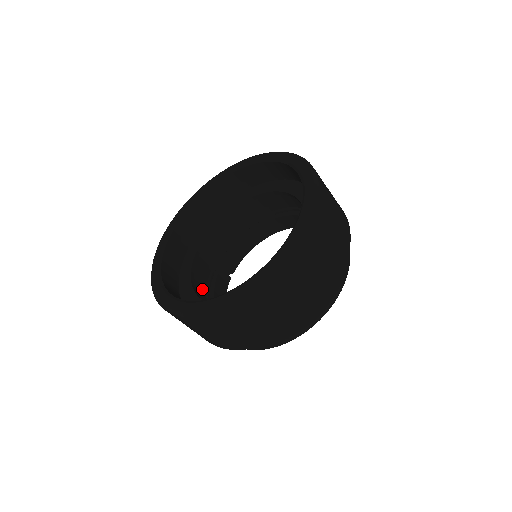
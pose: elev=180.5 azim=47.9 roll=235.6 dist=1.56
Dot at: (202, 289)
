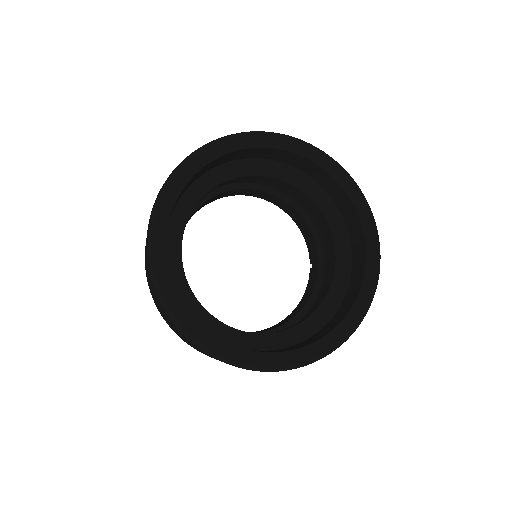
Dot at: occluded
